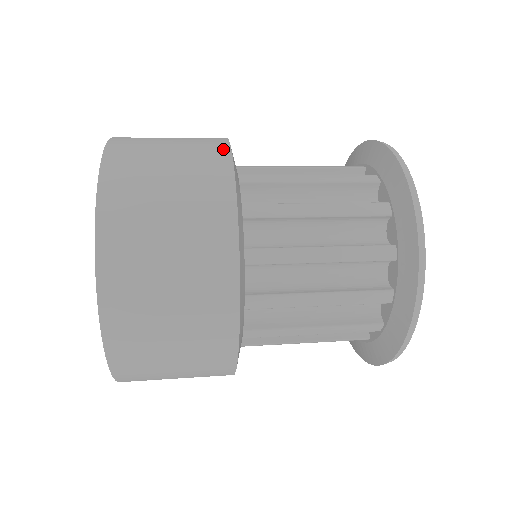
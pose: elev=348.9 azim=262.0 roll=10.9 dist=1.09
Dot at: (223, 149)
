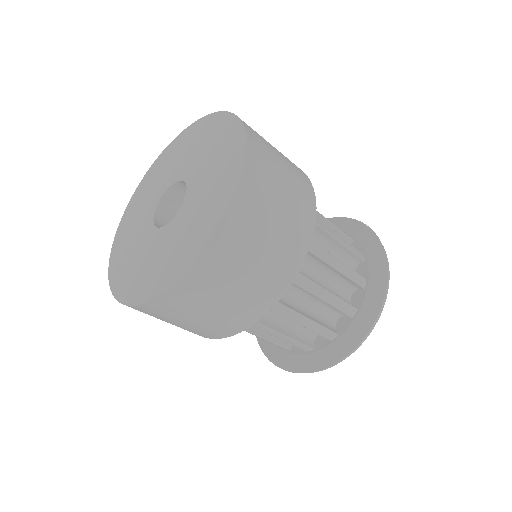
Dot at: occluded
